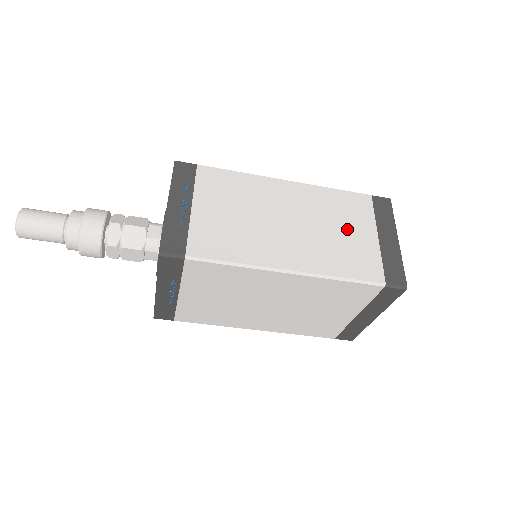
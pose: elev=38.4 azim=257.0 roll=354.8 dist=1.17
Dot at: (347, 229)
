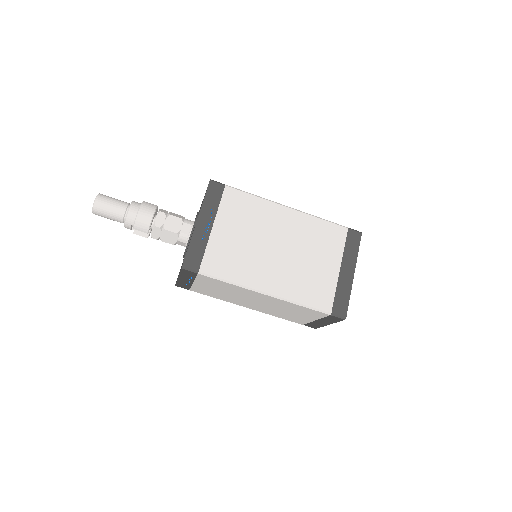
Dot at: occluded
